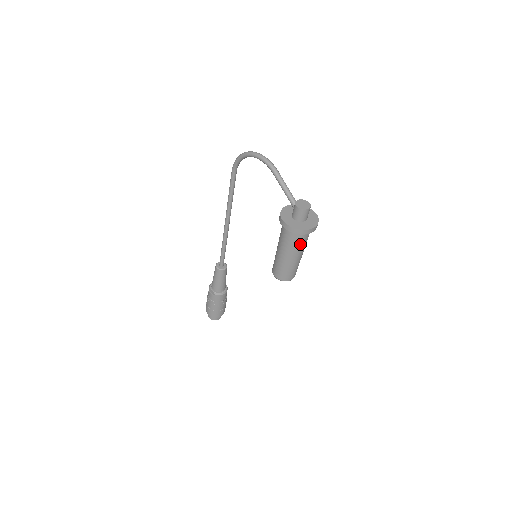
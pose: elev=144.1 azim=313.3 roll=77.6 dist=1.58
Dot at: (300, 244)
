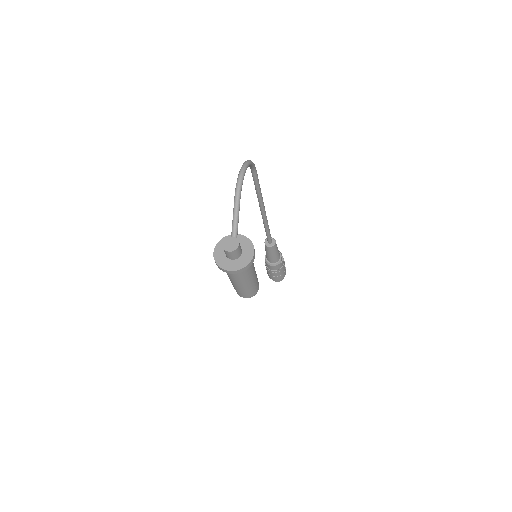
Dot at: (231, 275)
